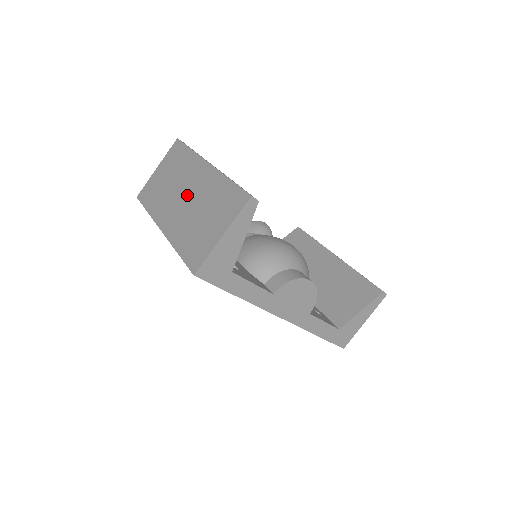
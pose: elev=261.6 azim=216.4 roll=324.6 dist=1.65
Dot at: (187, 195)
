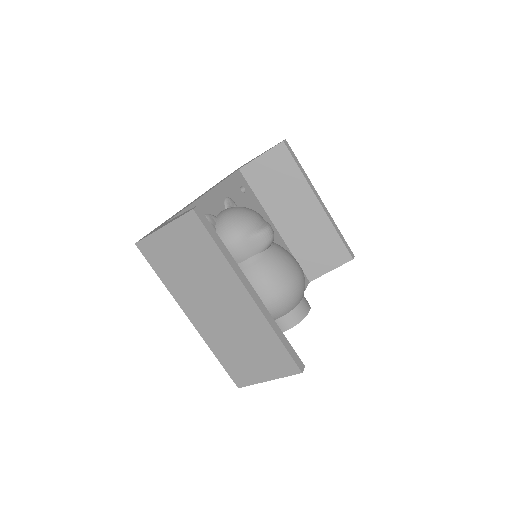
Dot at: (222, 310)
